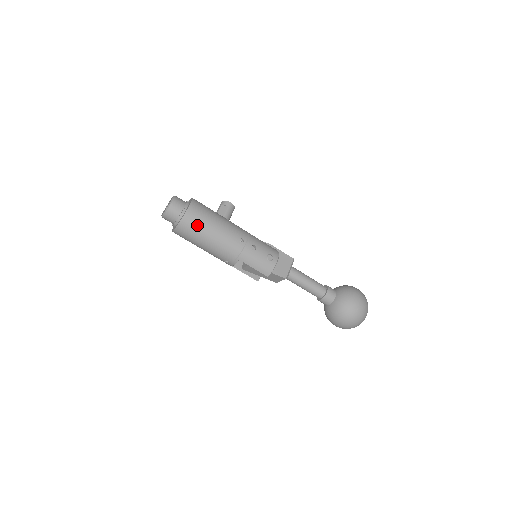
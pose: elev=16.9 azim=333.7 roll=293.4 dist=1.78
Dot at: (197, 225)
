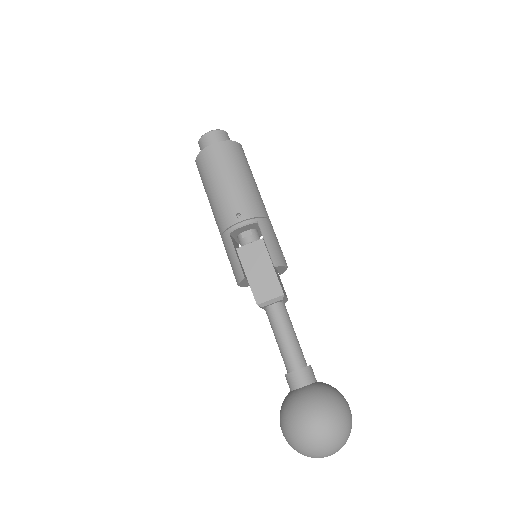
Dot at: (242, 159)
